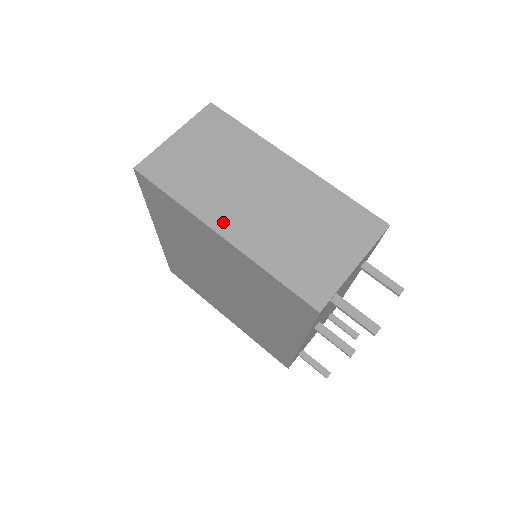
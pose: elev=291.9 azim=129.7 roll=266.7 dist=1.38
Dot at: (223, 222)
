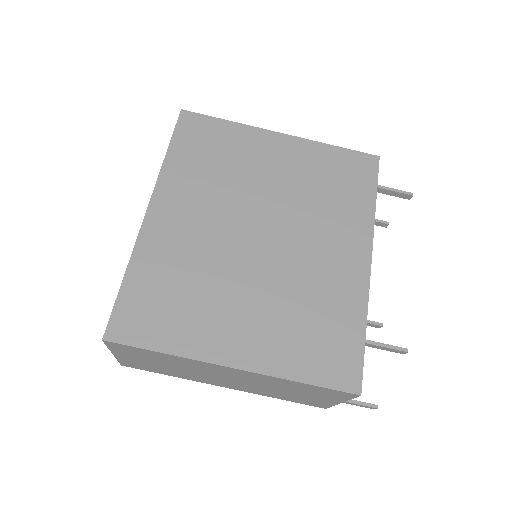
Dot at: (218, 384)
